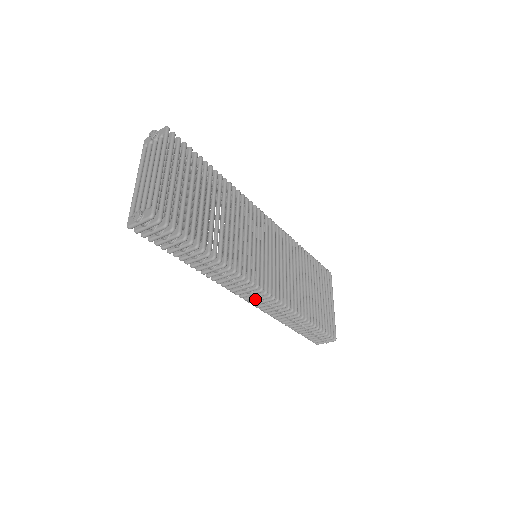
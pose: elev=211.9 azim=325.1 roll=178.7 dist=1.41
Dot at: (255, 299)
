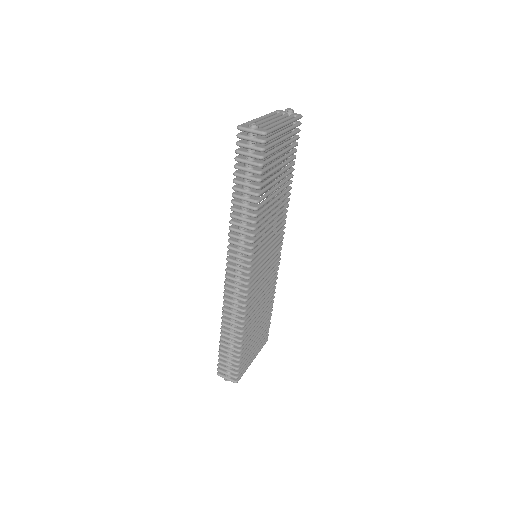
Dot at: (234, 277)
